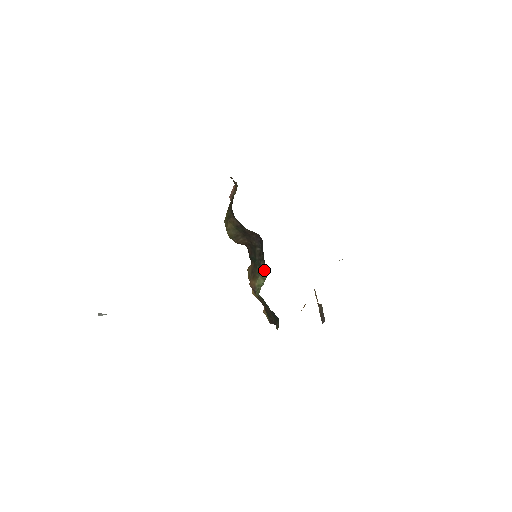
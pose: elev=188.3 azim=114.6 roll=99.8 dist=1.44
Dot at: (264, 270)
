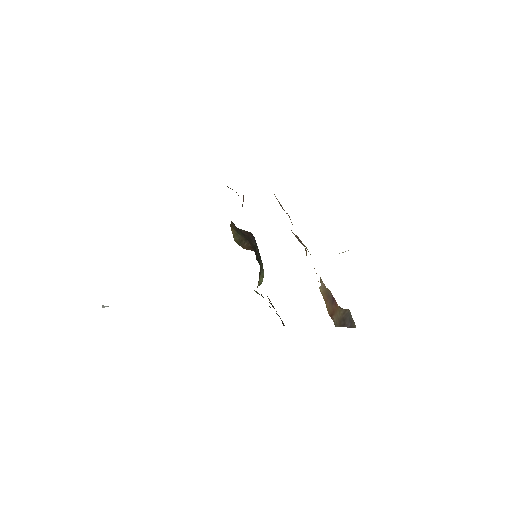
Dot at: (262, 268)
